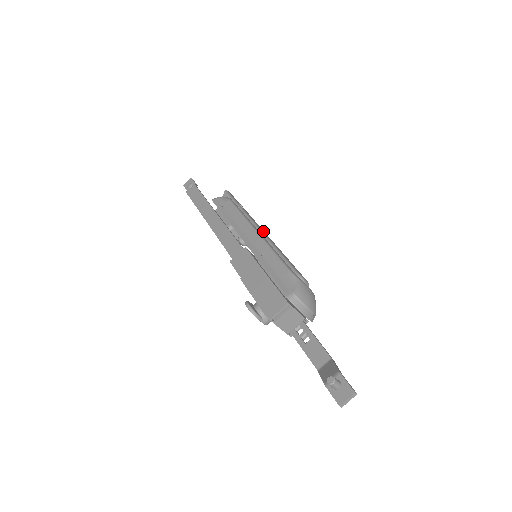
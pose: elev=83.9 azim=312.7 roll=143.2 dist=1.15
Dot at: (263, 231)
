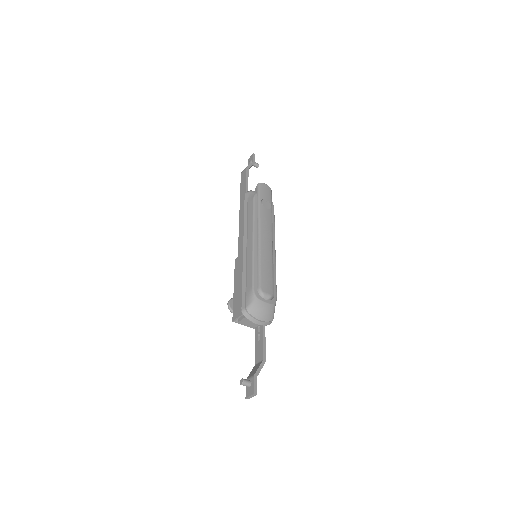
Dot at: (263, 236)
